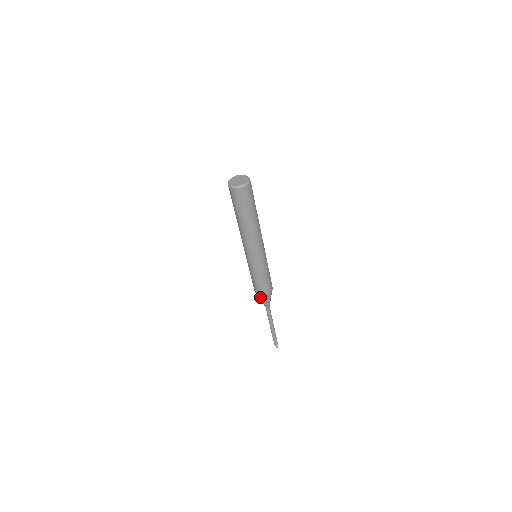
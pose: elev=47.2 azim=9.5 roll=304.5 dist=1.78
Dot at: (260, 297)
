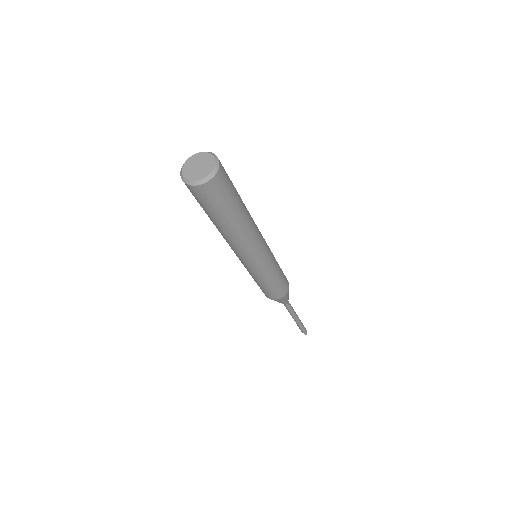
Dot at: occluded
